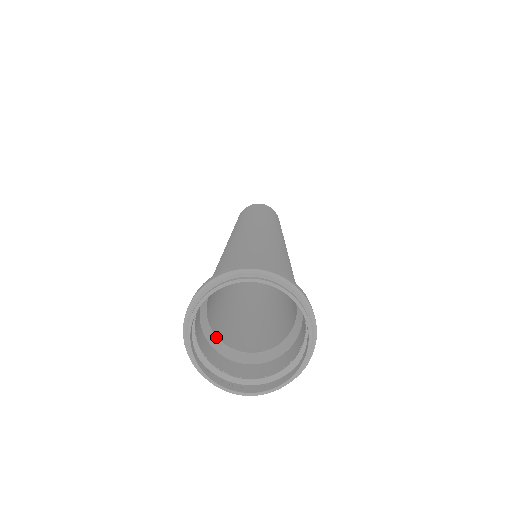
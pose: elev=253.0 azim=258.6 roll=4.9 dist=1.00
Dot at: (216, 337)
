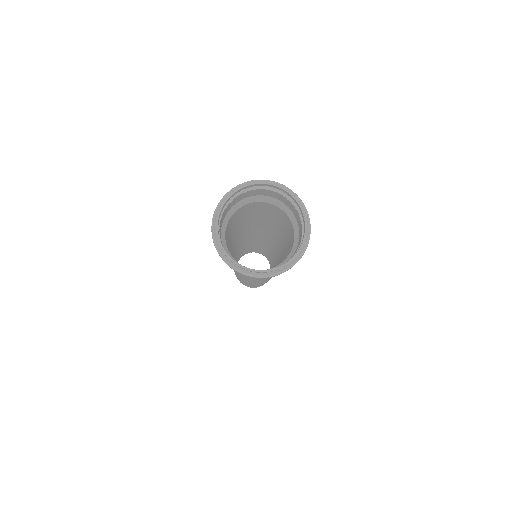
Dot at: (227, 248)
